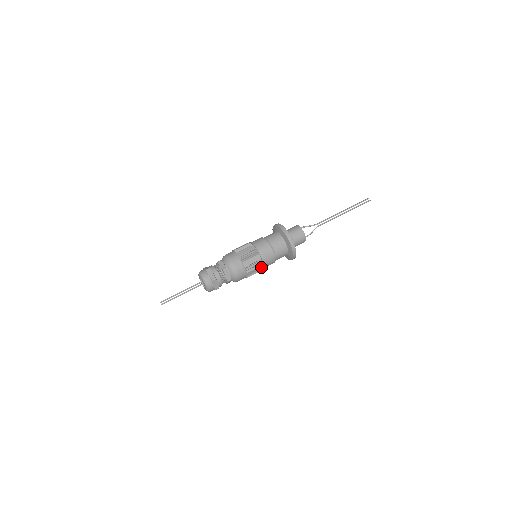
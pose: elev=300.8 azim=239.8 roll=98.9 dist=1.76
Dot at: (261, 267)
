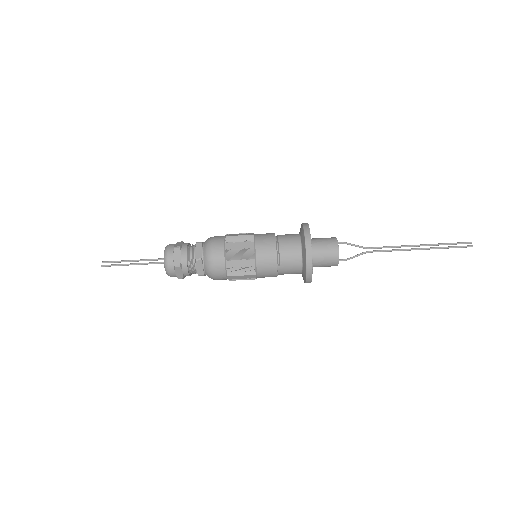
Dot at: (253, 276)
